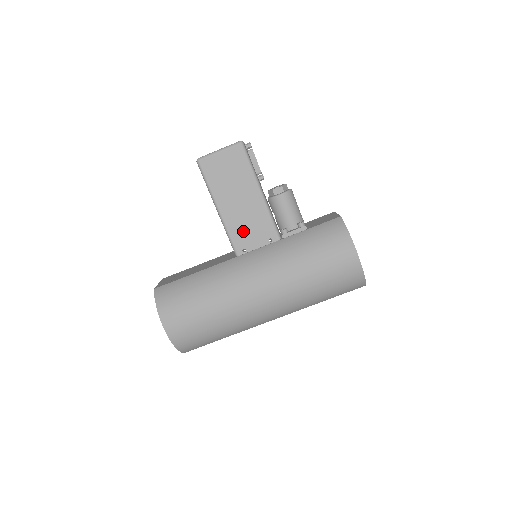
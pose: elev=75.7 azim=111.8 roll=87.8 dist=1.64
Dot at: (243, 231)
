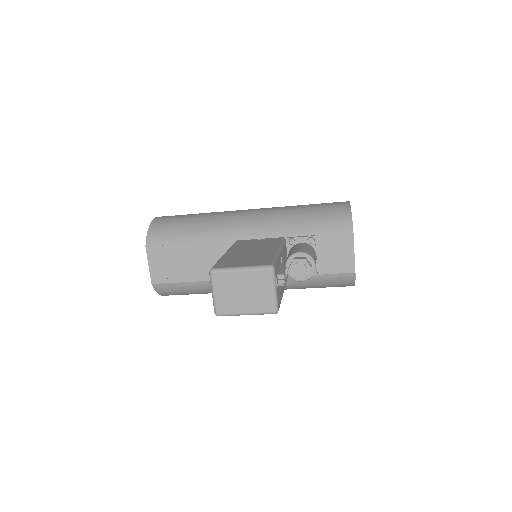
Dot at: occluded
